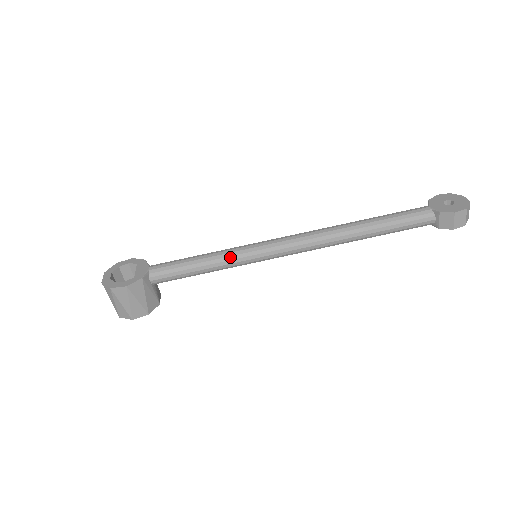
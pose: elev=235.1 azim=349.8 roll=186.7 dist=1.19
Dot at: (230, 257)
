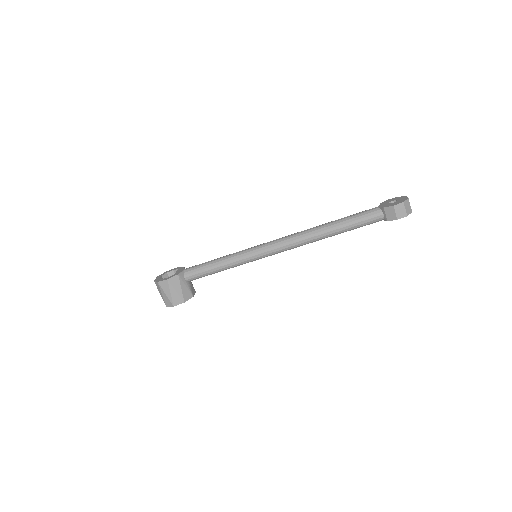
Dot at: (236, 256)
